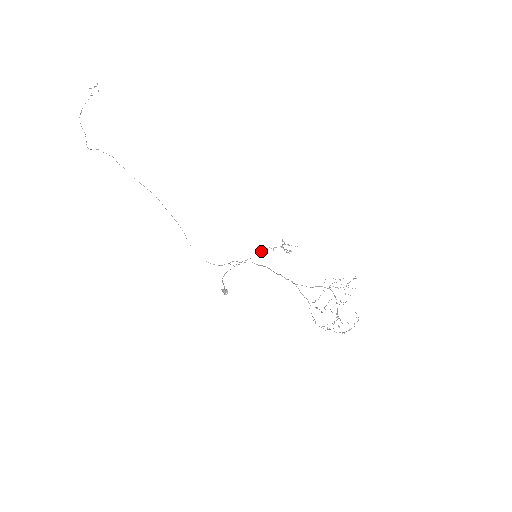
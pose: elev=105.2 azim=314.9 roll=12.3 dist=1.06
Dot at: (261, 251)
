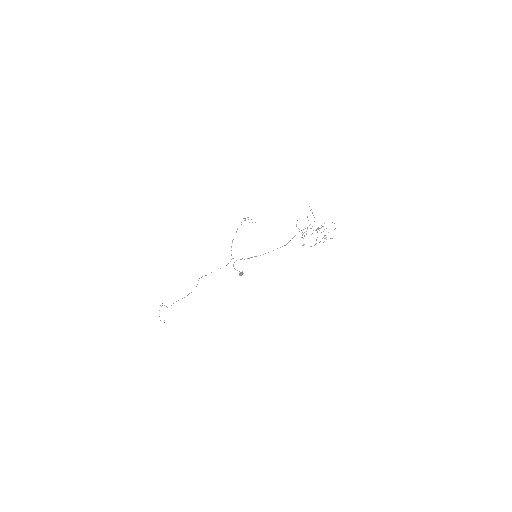
Dot at: (236, 231)
